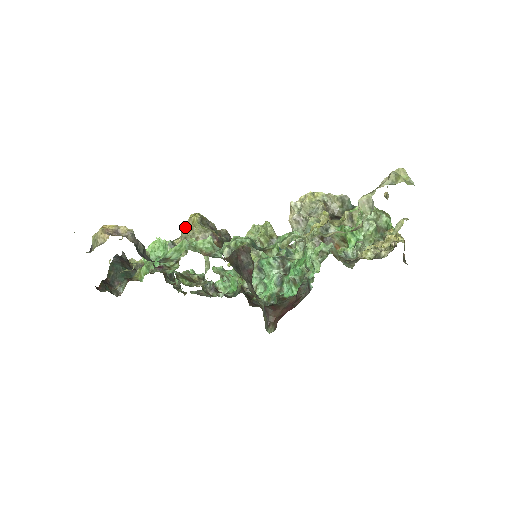
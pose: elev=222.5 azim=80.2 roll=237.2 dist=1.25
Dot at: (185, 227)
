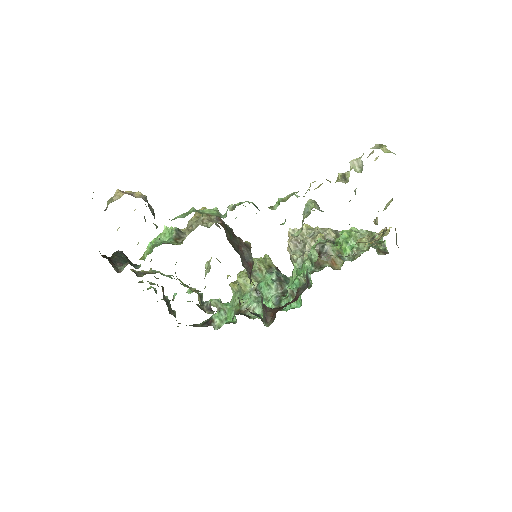
Dot at: (192, 217)
